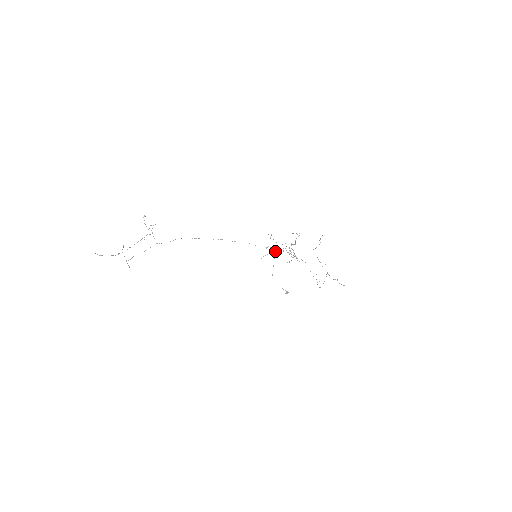
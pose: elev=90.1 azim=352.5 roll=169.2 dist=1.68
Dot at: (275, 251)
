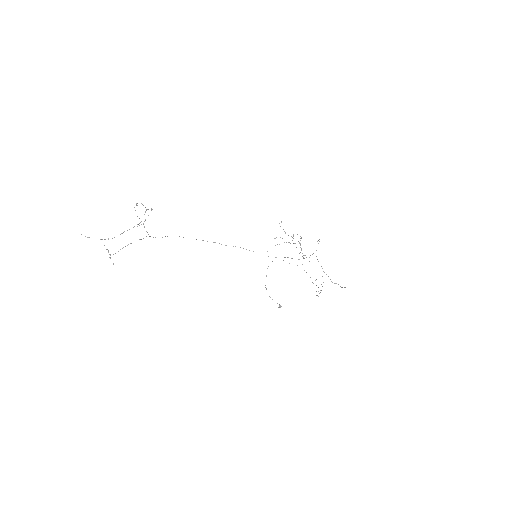
Dot at: occluded
